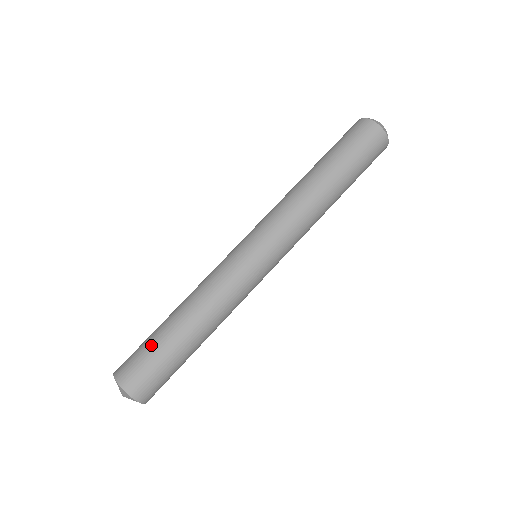
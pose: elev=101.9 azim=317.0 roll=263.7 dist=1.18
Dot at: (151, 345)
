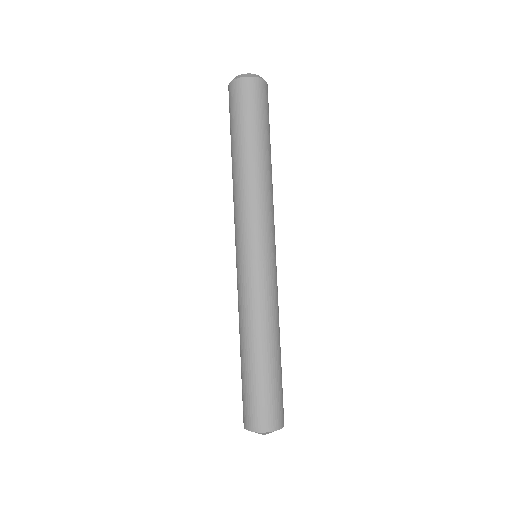
Dot at: (268, 387)
